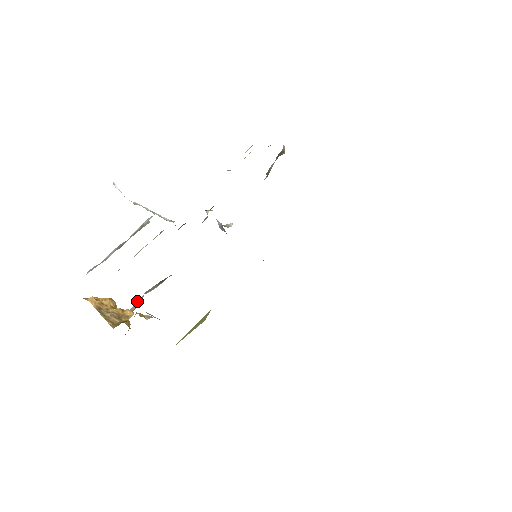
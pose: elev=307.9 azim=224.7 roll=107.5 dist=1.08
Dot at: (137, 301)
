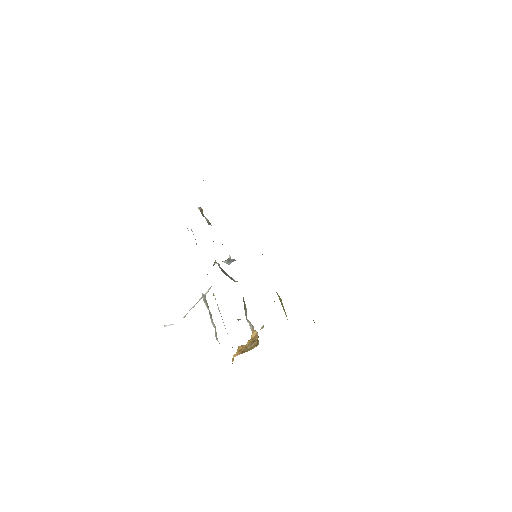
Dot at: occluded
